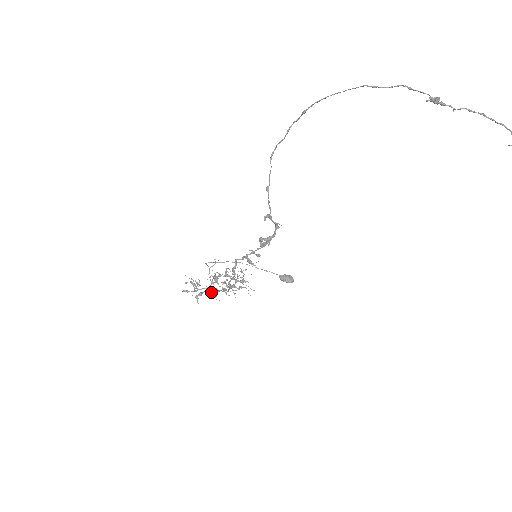
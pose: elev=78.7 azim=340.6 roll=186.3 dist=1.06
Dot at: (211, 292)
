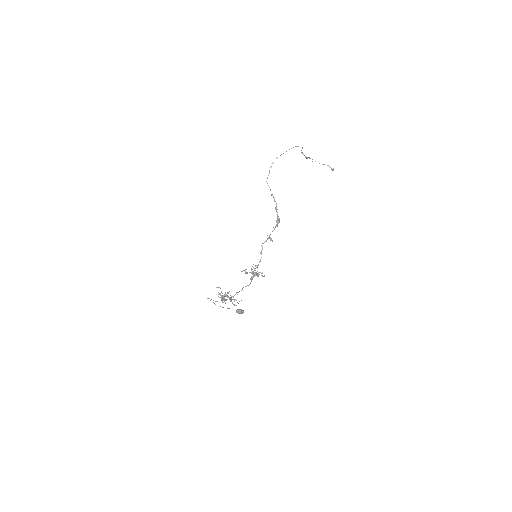
Dot at: occluded
